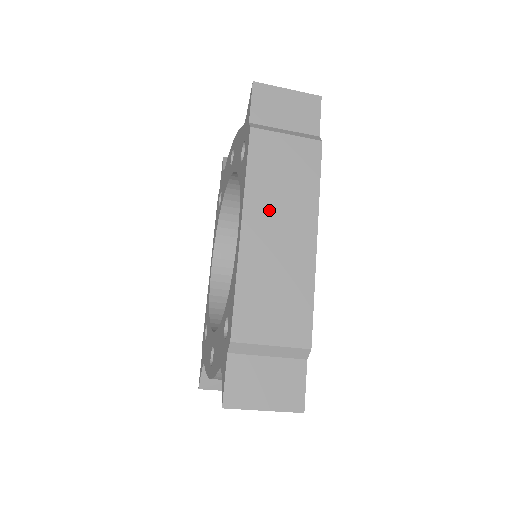
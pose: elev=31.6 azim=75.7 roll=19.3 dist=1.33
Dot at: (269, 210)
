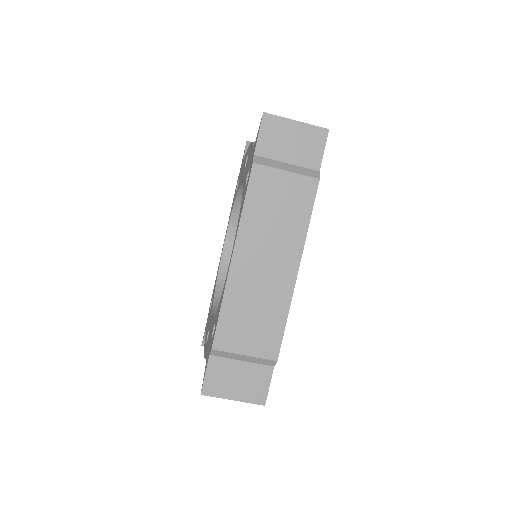
Dot at: (259, 242)
